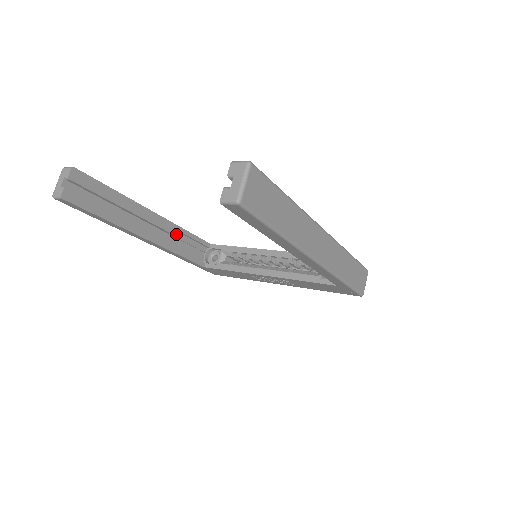
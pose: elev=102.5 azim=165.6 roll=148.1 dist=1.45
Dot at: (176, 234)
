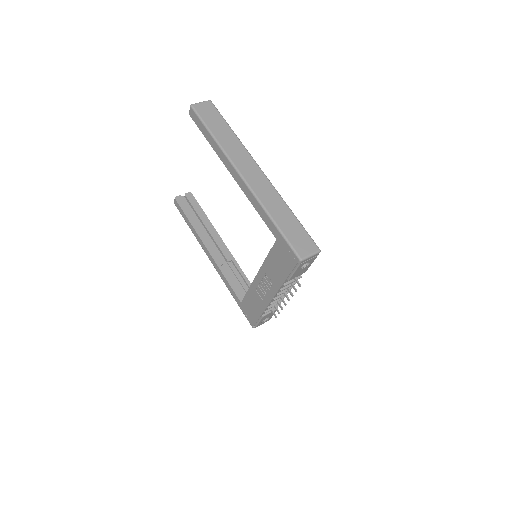
Dot at: (233, 267)
